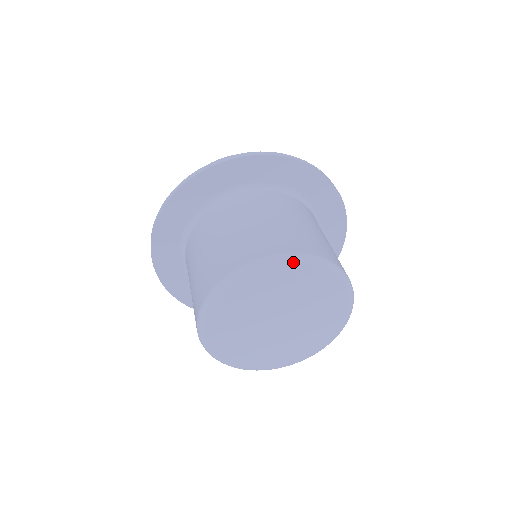
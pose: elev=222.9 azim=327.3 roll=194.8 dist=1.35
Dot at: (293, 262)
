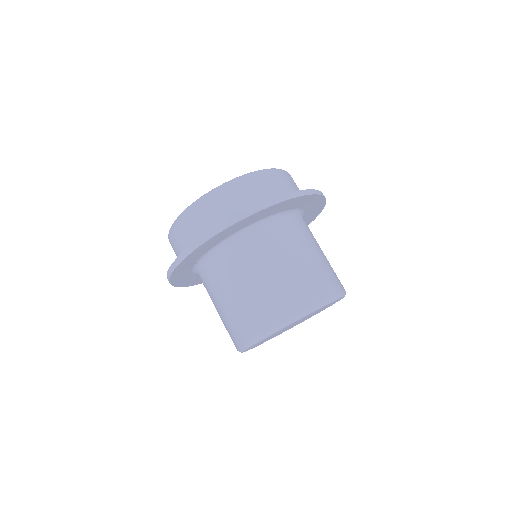
Dot at: occluded
